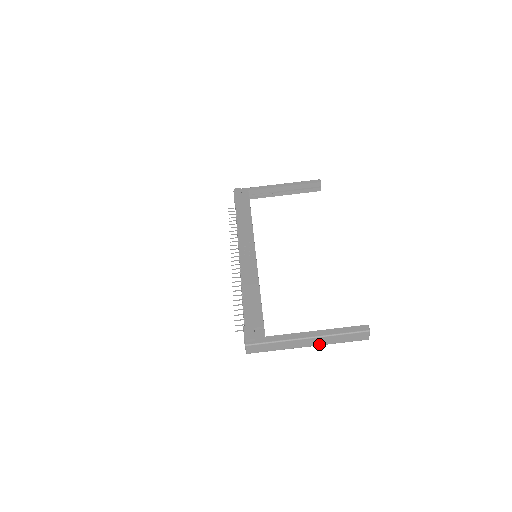
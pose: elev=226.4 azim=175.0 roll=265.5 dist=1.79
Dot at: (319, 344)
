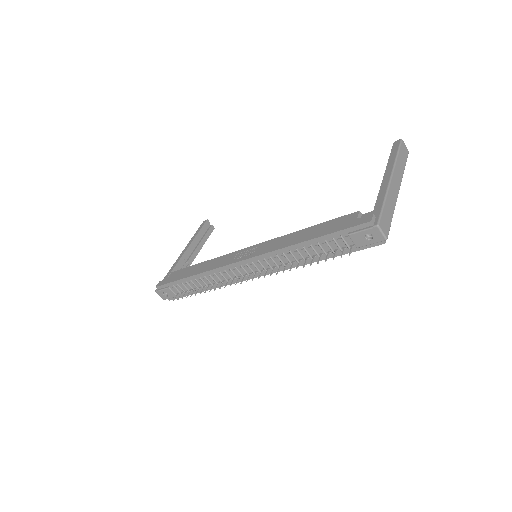
Dot at: (400, 181)
